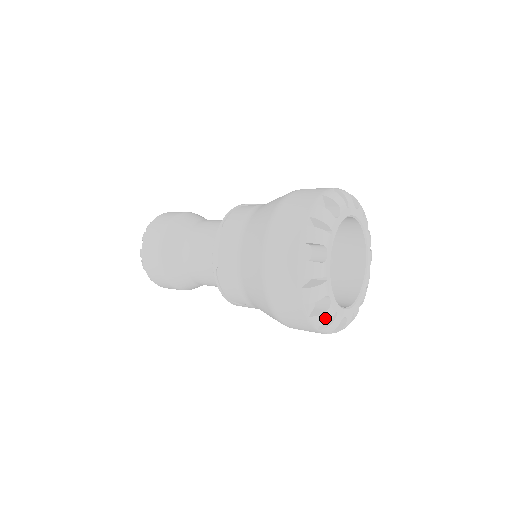
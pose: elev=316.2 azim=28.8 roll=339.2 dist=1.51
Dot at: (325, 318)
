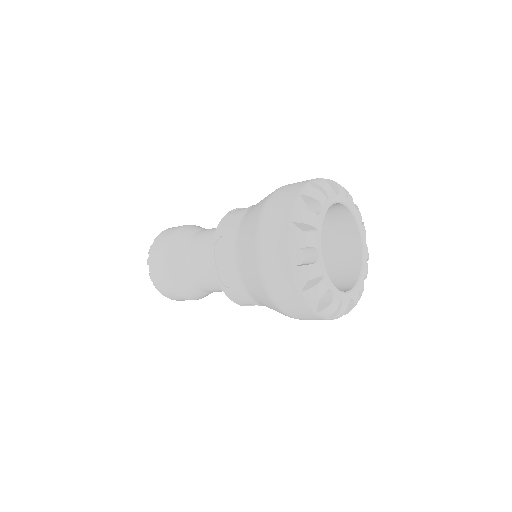
Dot at: occluded
